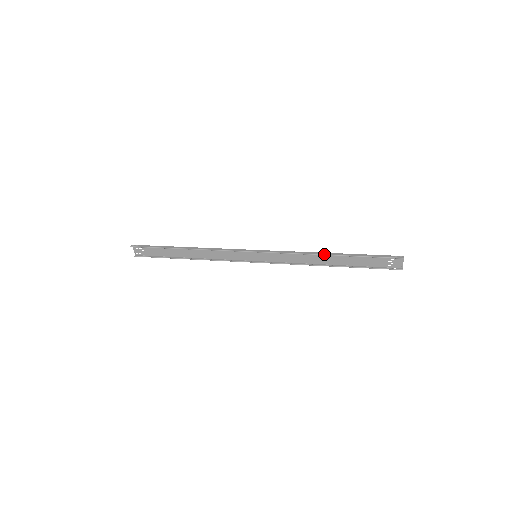
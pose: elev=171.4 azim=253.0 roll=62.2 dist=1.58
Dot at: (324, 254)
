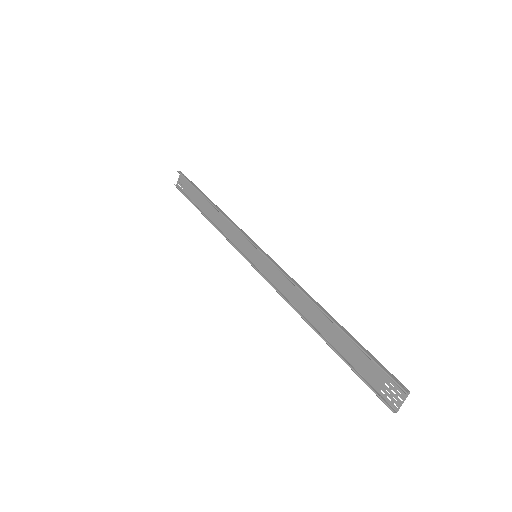
Dot at: (318, 305)
